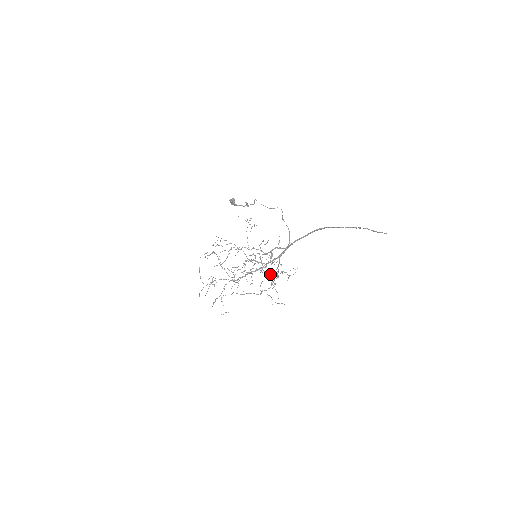
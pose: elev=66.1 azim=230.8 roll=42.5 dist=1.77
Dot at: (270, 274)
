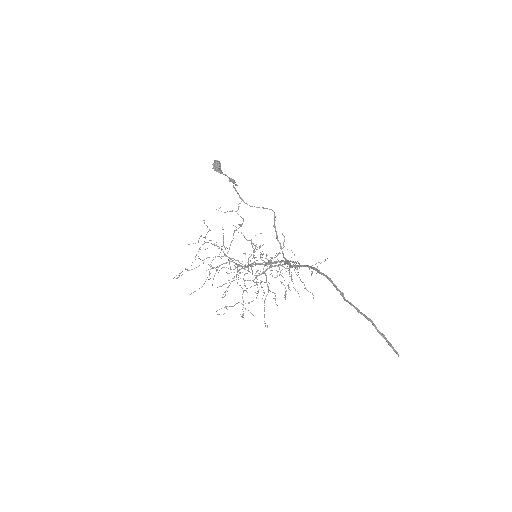
Dot at: (264, 305)
